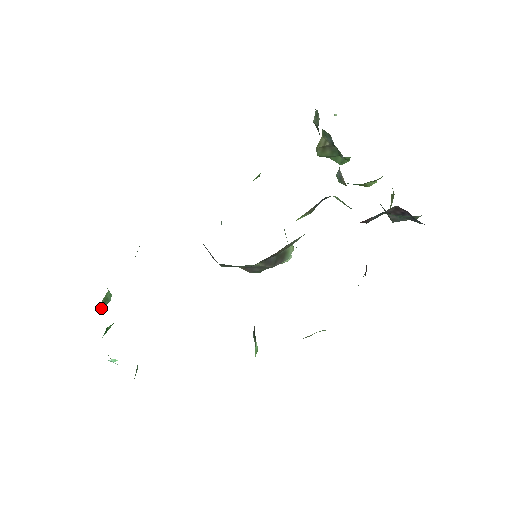
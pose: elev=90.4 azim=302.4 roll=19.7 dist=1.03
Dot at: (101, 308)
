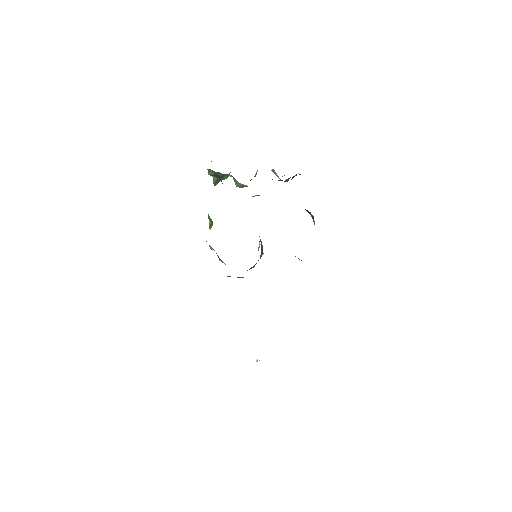
Dot at: occluded
